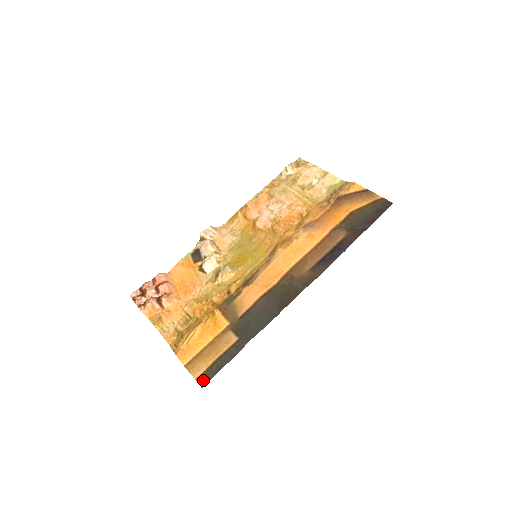
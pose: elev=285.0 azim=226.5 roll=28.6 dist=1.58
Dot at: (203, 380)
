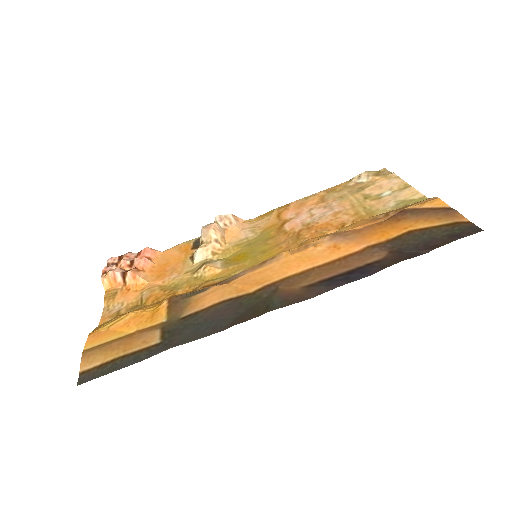
Dot at: (86, 376)
